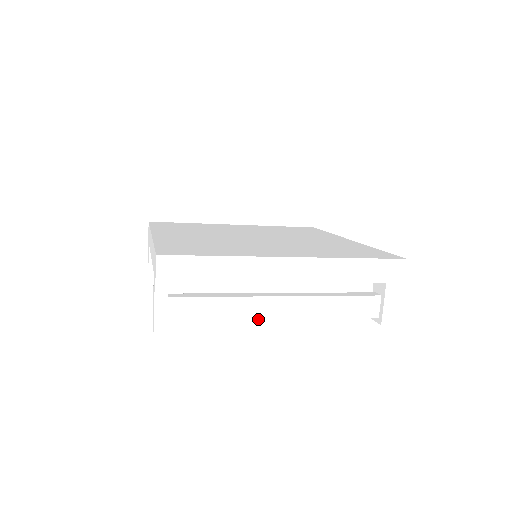
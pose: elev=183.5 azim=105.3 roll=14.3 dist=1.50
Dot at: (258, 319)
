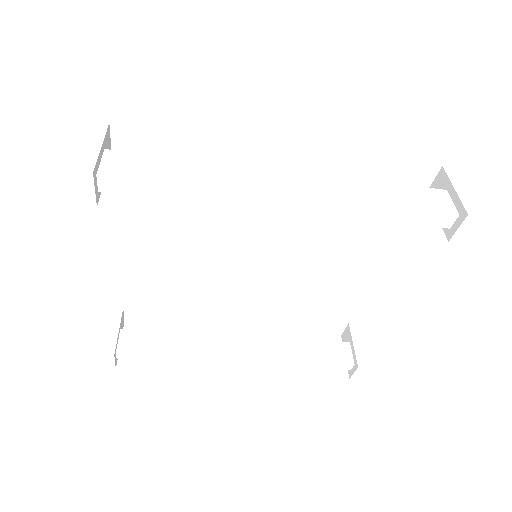
Dot at: (252, 191)
